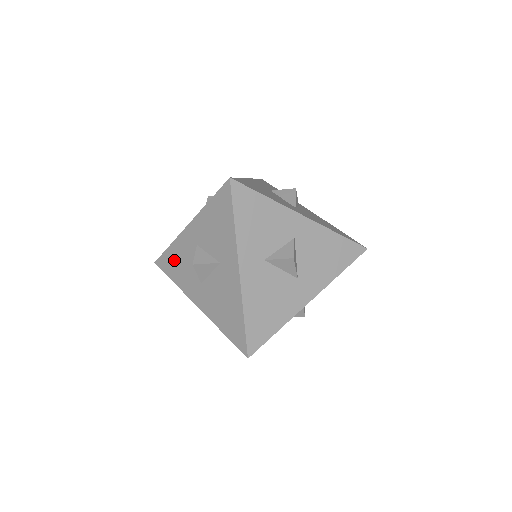
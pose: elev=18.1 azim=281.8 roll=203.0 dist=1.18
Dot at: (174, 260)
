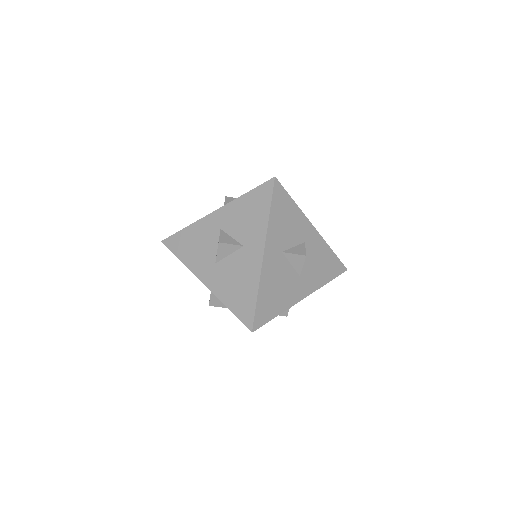
Dot at: (188, 240)
